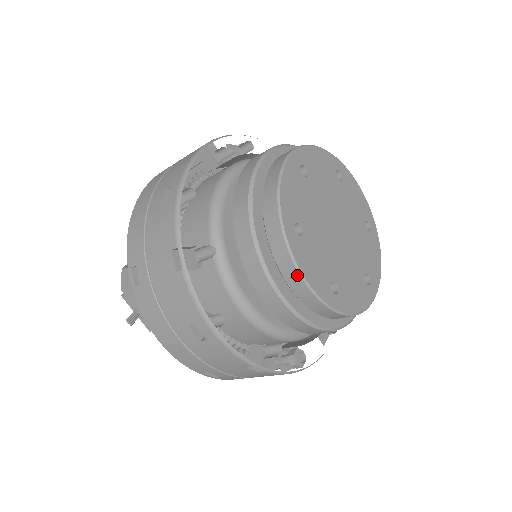
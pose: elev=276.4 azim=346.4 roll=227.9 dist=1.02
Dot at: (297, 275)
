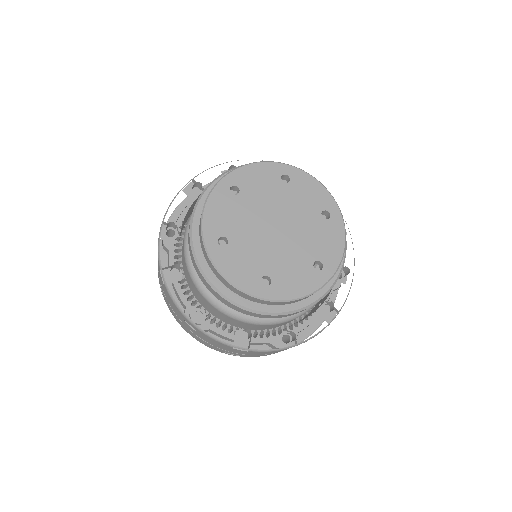
Dot at: (204, 206)
